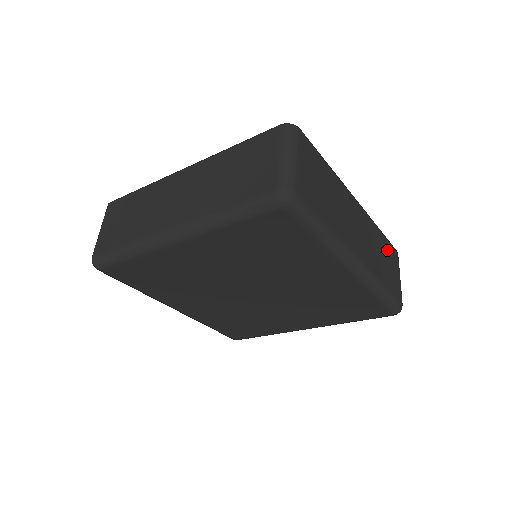
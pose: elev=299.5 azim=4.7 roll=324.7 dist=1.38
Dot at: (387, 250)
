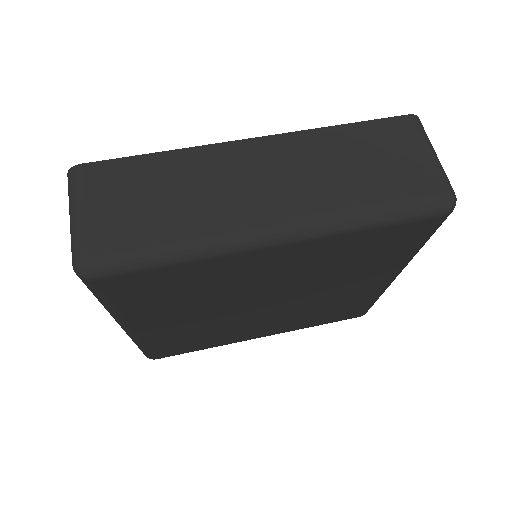
Dot at: (369, 140)
